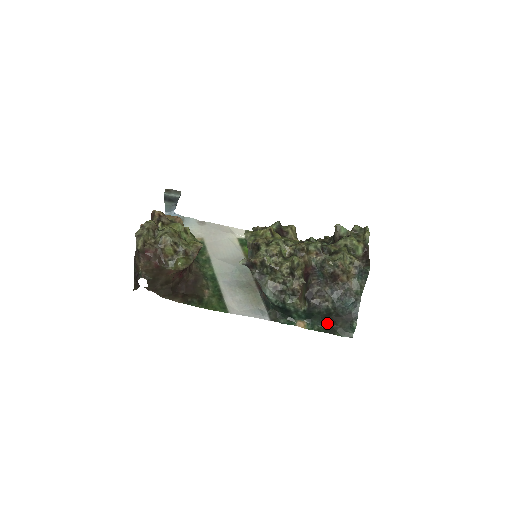
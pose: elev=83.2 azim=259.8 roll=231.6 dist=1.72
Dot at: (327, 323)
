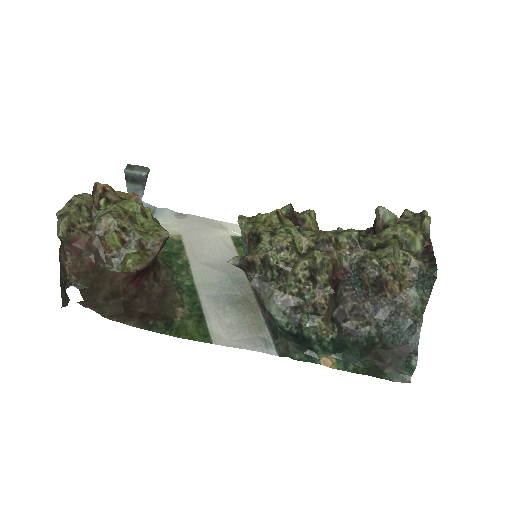
Dot at: (368, 360)
